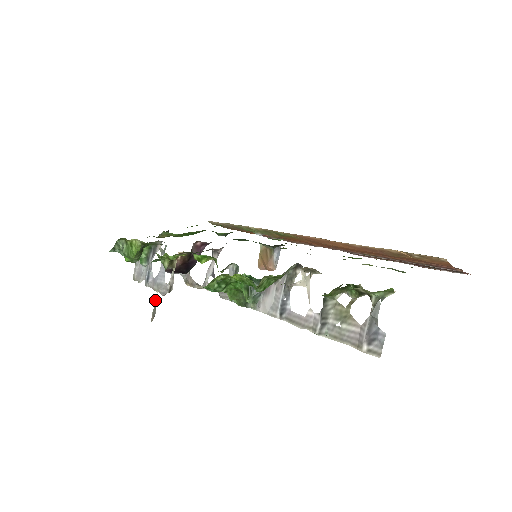
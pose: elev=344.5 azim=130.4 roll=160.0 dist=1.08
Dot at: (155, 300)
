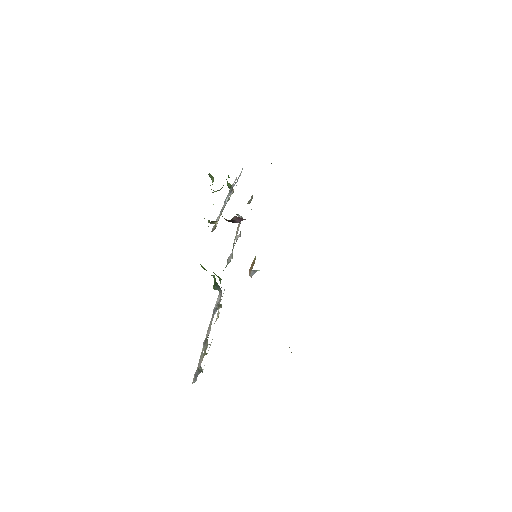
Dot at: occluded
